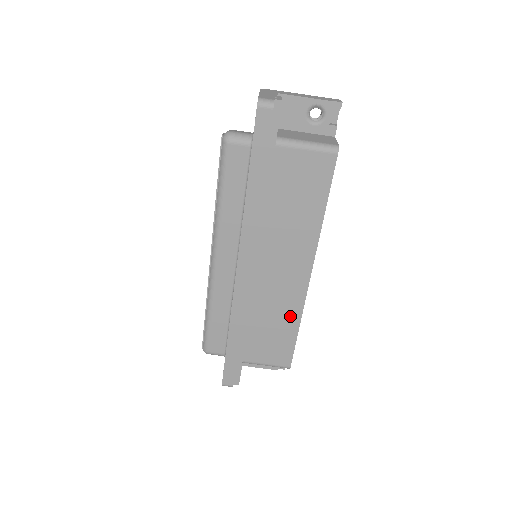
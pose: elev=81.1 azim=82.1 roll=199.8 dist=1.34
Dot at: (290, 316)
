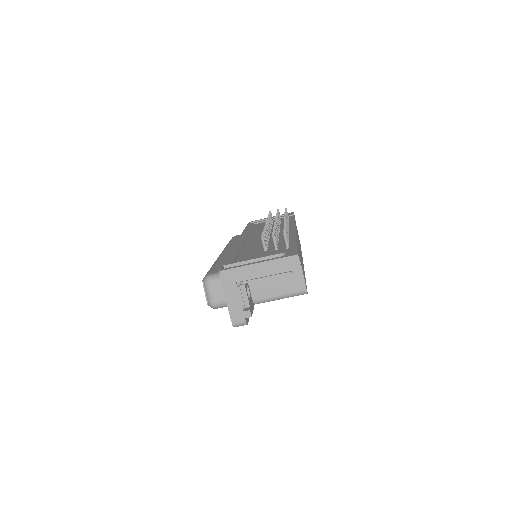
Dot at: occluded
